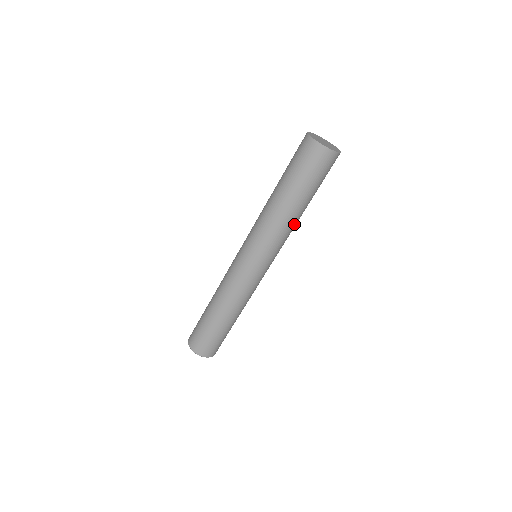
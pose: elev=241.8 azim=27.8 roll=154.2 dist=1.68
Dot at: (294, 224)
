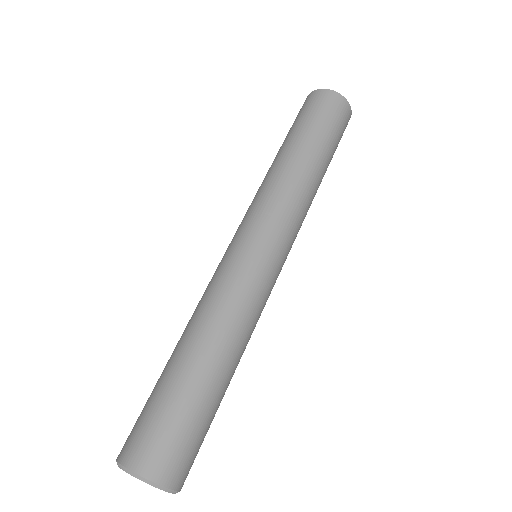
Dot at: (308, 187)
